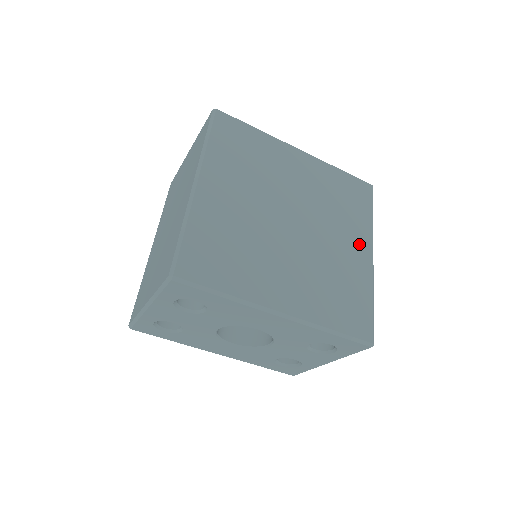
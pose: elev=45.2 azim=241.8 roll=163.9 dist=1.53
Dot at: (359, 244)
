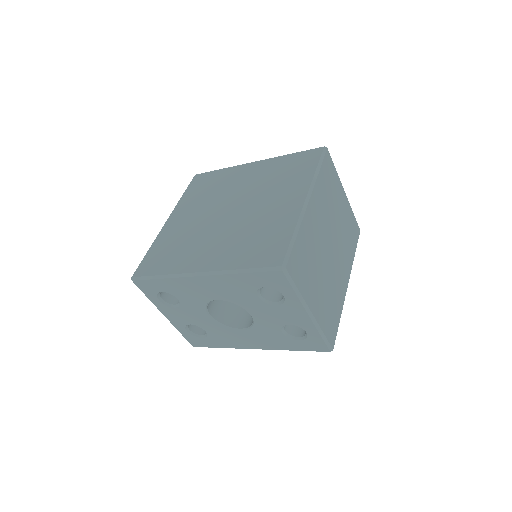
Dot at: (292, 197)
